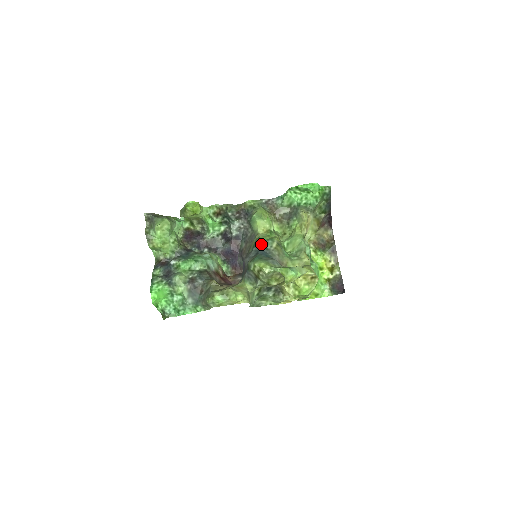
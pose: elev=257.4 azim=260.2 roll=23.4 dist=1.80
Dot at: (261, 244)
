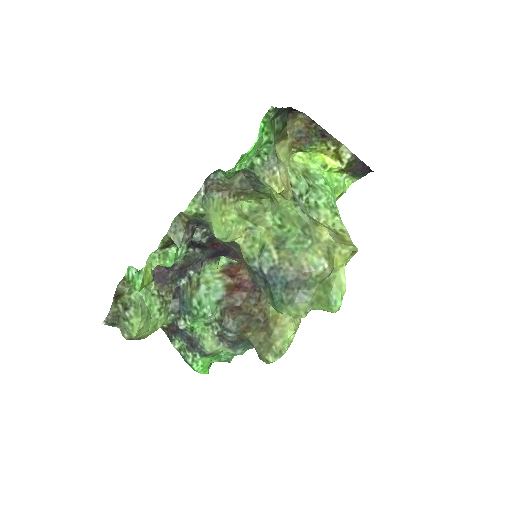
Dot at: (259, 268)
